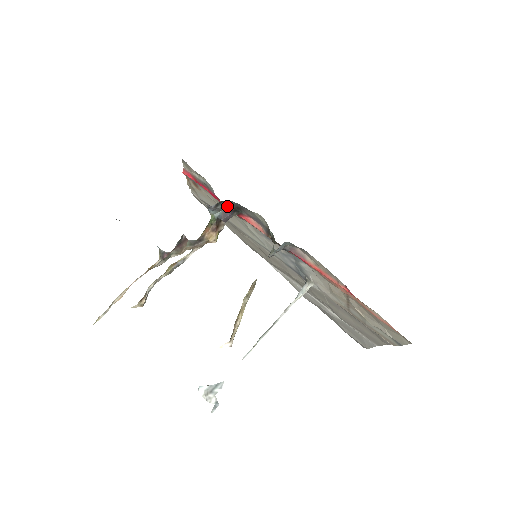
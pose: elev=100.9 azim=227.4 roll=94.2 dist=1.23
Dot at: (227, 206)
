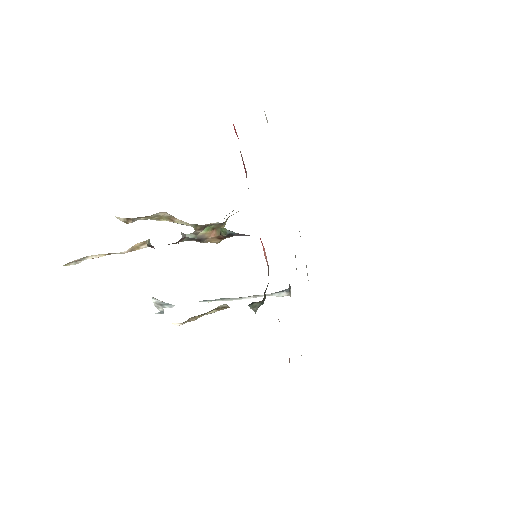
Dot at: occluded
